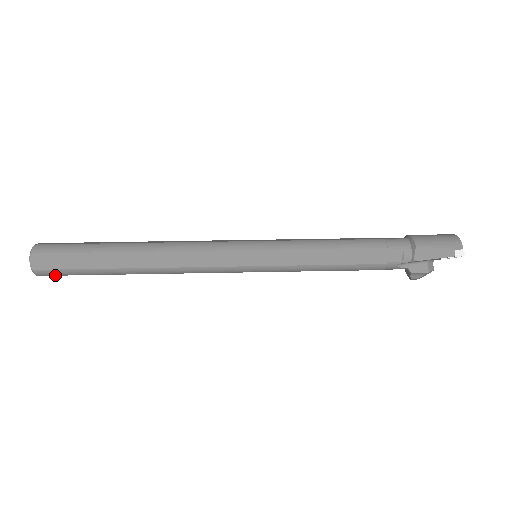
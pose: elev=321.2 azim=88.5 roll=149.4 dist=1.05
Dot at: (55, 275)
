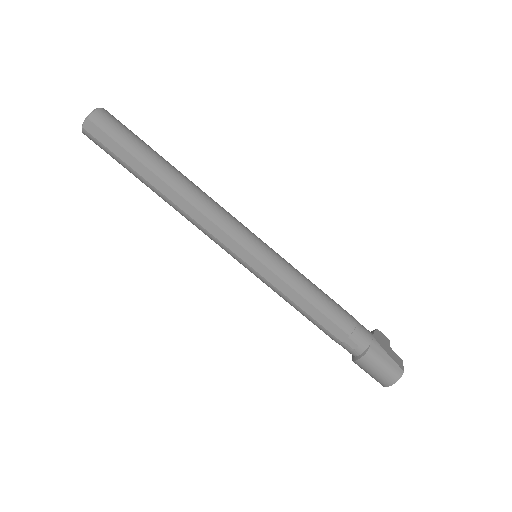
Dot at: occluded
